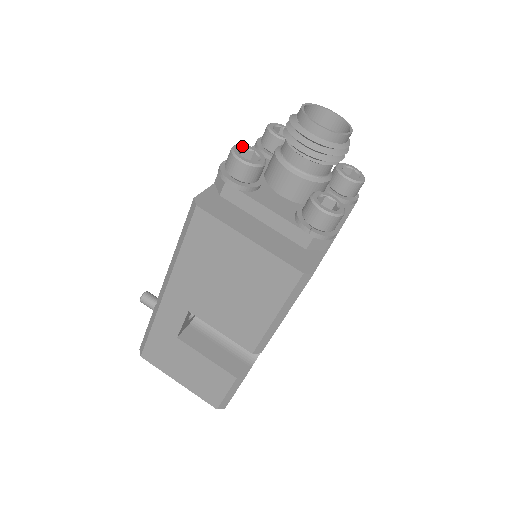
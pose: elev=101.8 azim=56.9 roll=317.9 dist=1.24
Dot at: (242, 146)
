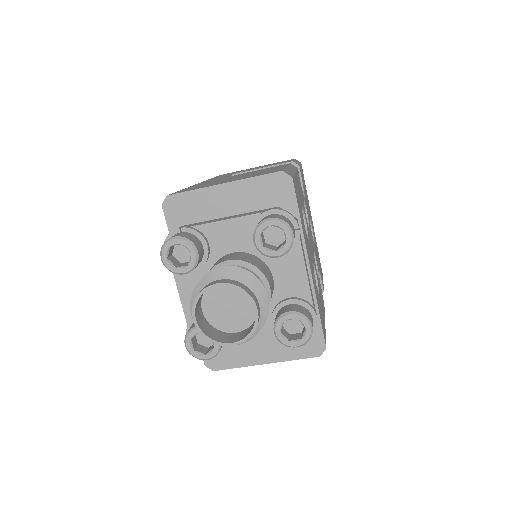
Dot at: (189, 340)
